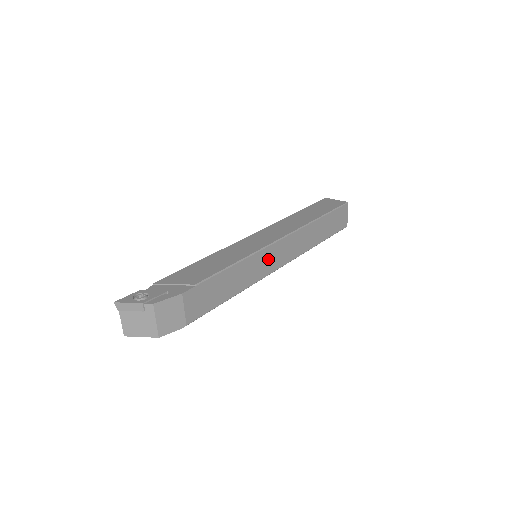
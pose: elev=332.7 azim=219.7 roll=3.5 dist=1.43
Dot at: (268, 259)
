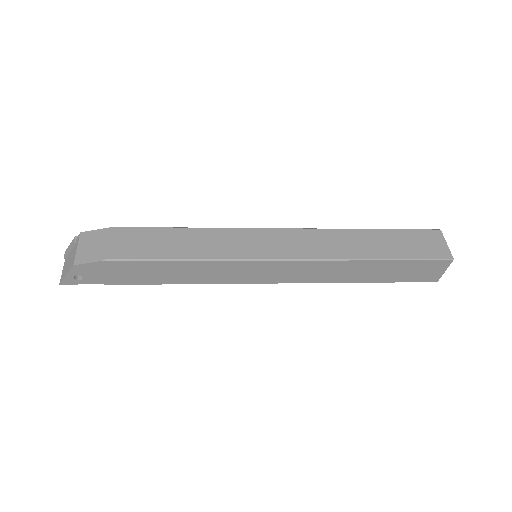
Dot at: (257, 241)
